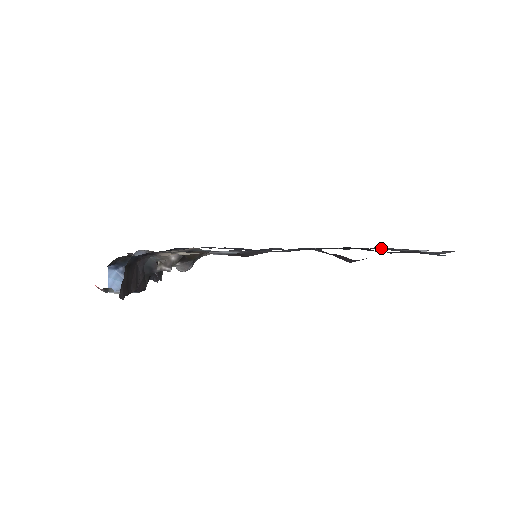
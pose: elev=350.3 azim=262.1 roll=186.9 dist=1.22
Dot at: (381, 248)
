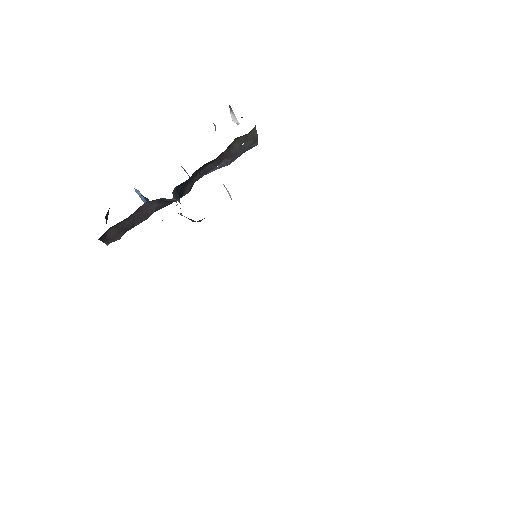
Dot at: occluded
